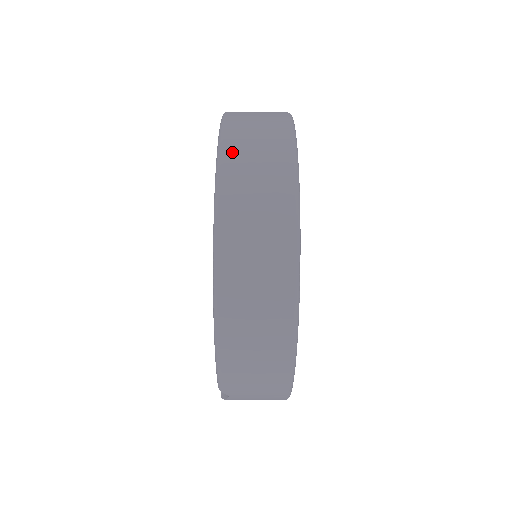
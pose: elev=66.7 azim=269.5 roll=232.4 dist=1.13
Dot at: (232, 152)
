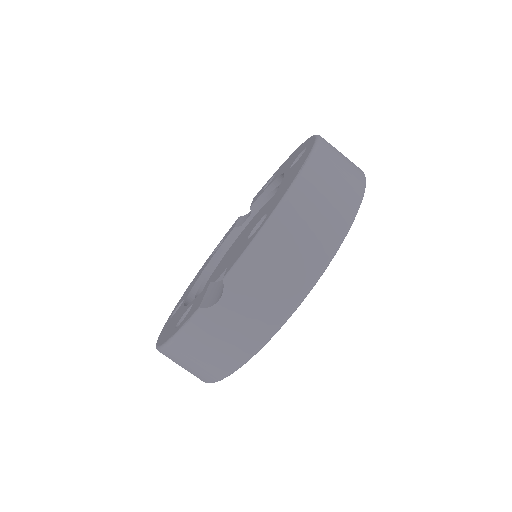
Dot at: occluded
